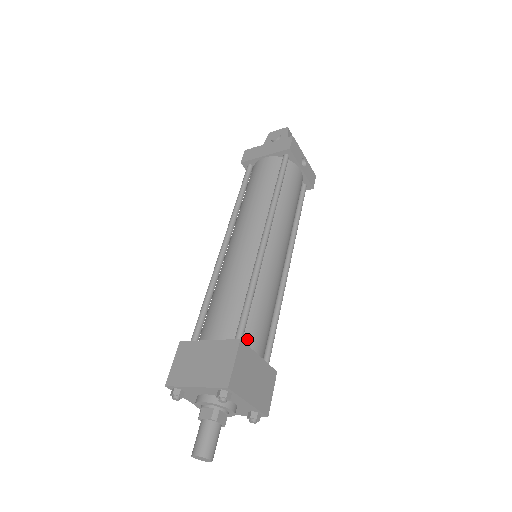
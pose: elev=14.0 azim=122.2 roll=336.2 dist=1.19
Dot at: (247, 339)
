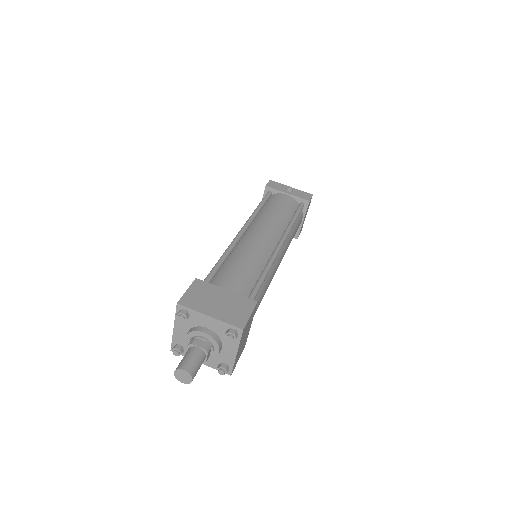
Dot at: (214, 284)
